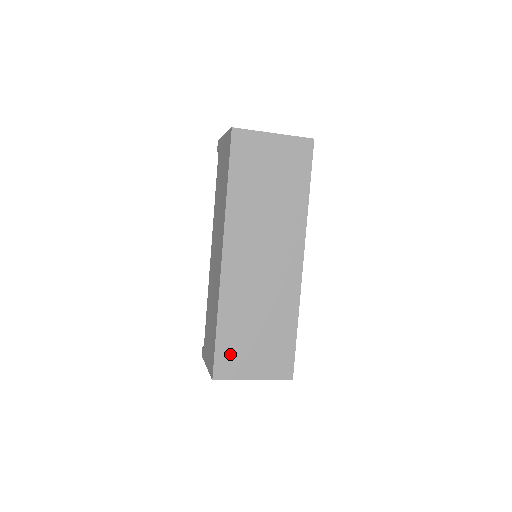
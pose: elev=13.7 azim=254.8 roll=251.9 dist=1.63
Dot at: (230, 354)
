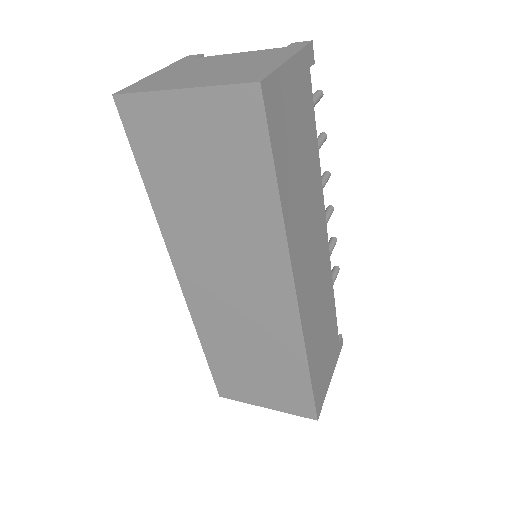
Dot at: (230, 379)
